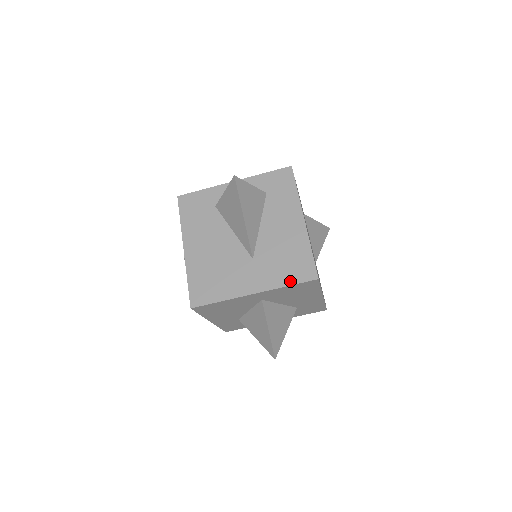
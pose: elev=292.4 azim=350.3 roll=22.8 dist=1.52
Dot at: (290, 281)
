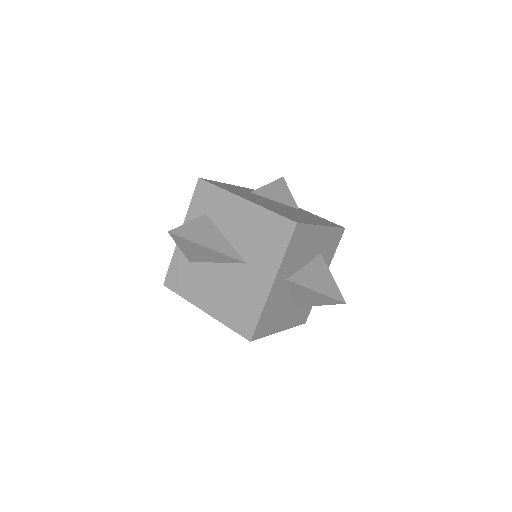
Dot at: (283, 247)
